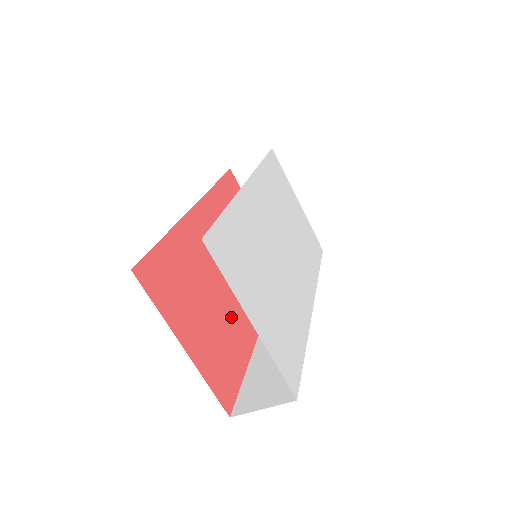
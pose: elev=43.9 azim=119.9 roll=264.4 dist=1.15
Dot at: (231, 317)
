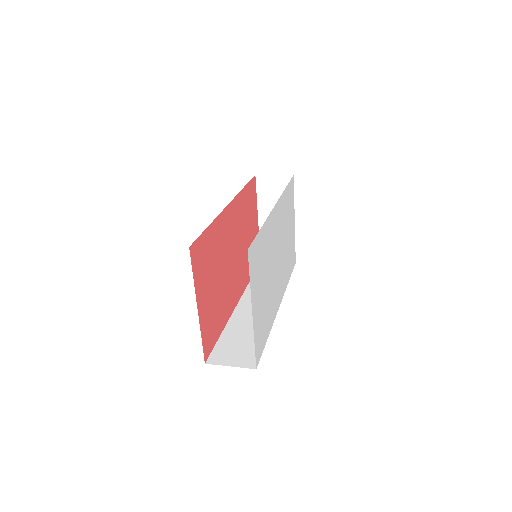
Dot at: (224, 294)
